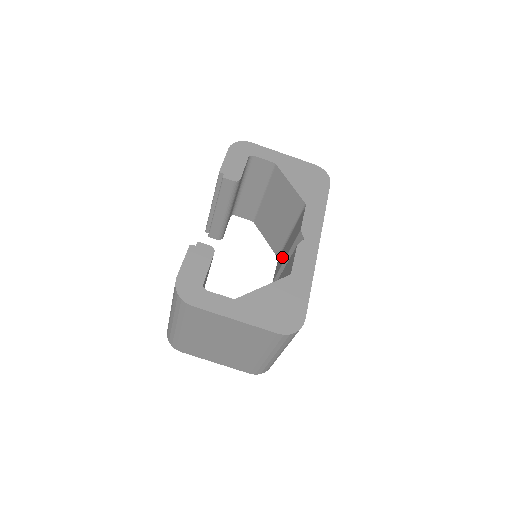
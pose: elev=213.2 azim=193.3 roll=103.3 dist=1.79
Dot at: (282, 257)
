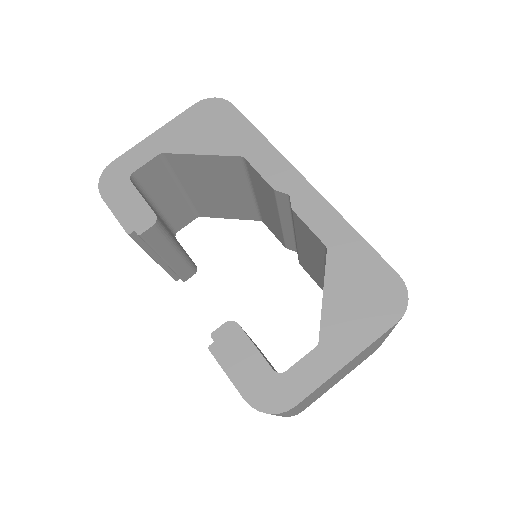
Dot at: (270, 221)
